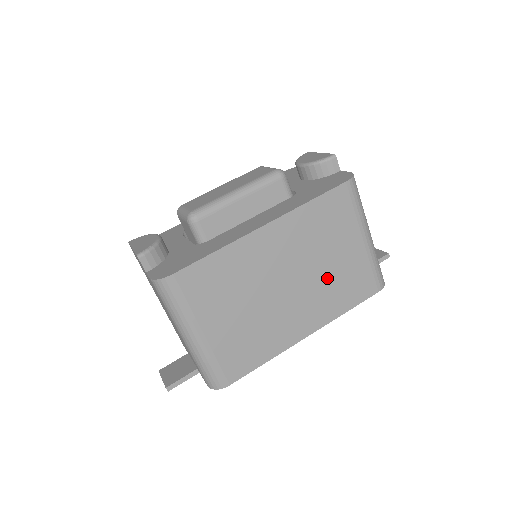
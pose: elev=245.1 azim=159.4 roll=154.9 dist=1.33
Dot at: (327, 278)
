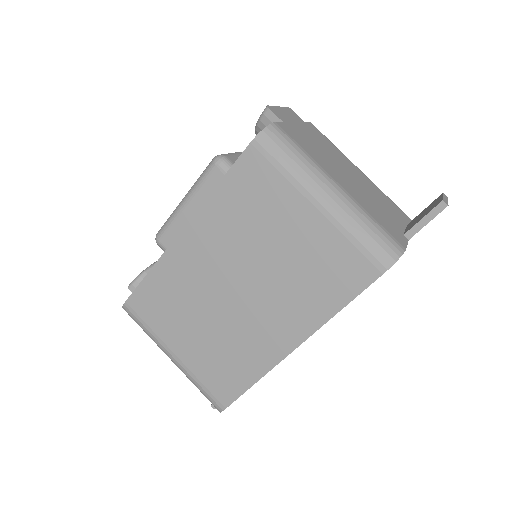
Dot at: (285, 272)
